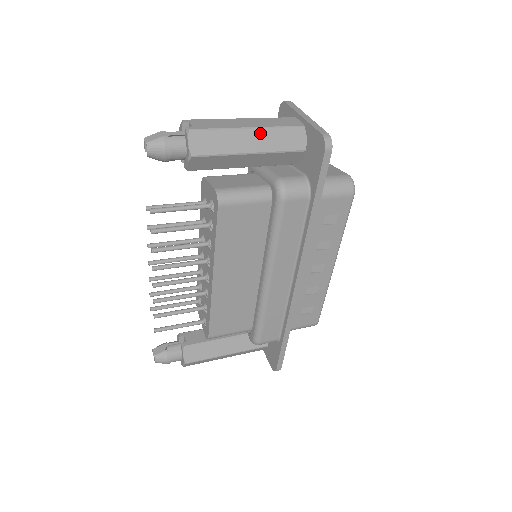
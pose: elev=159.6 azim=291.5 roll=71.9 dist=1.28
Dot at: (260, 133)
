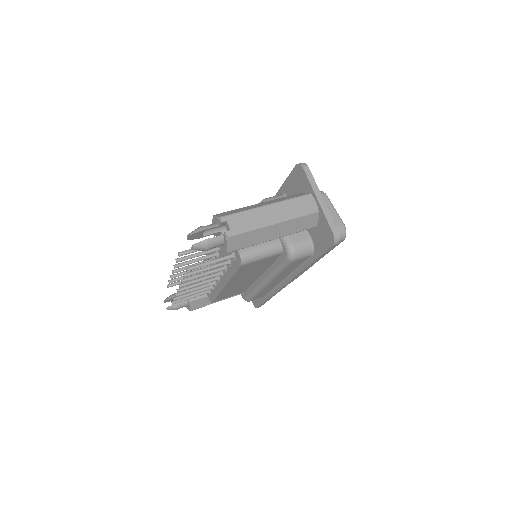
Dot at: (283, 225)
